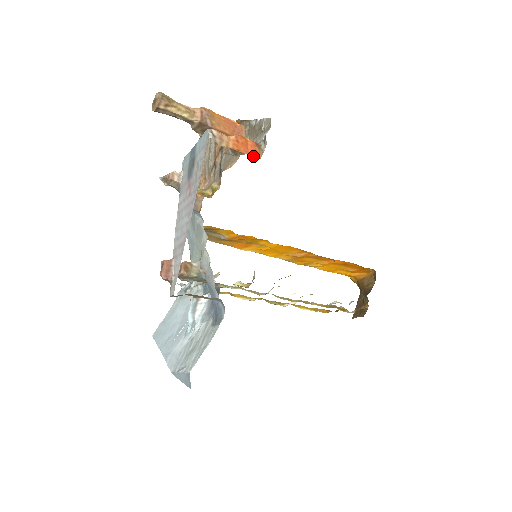
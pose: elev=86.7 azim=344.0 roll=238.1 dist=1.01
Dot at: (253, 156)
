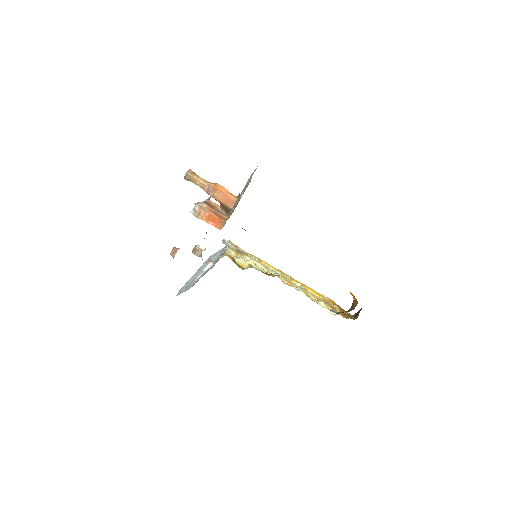
Dot at: (216, 227)
